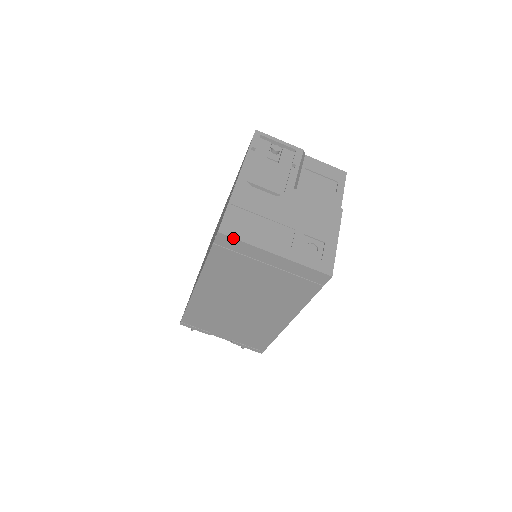
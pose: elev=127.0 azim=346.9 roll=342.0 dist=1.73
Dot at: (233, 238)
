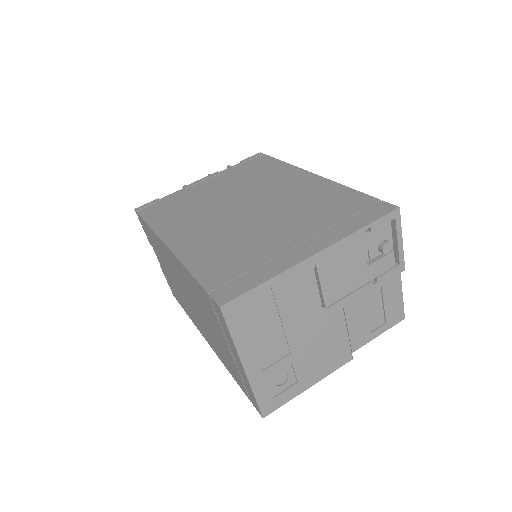
Dot at: (226, 324)
